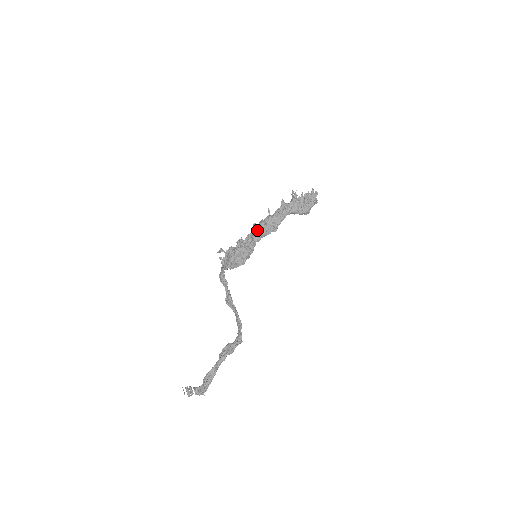
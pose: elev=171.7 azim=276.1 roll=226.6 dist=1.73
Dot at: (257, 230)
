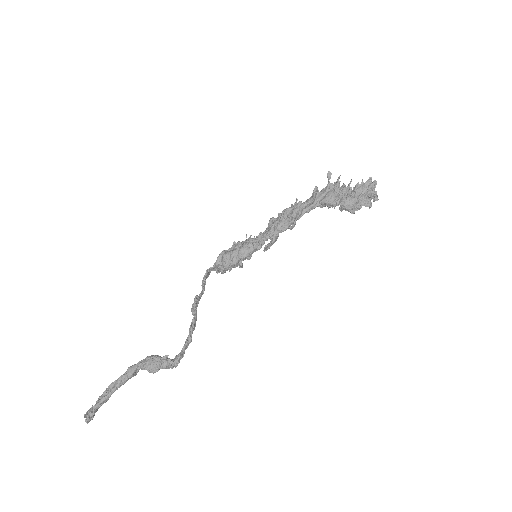
Dot at: occluded
